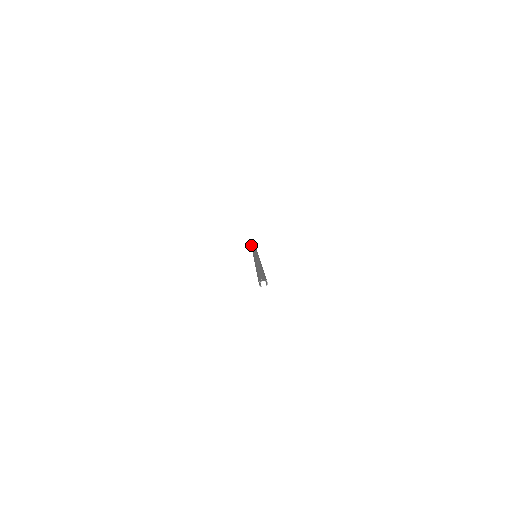
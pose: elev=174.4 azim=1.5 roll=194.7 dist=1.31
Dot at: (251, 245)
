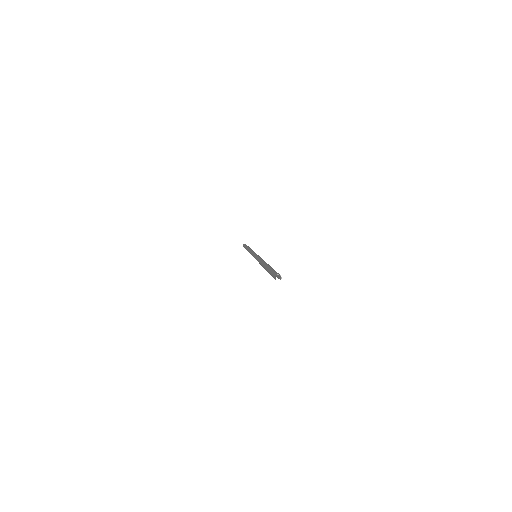
Dot at: (245, 246)
